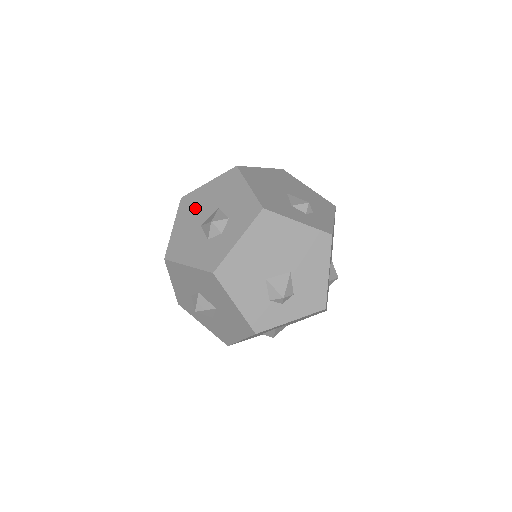
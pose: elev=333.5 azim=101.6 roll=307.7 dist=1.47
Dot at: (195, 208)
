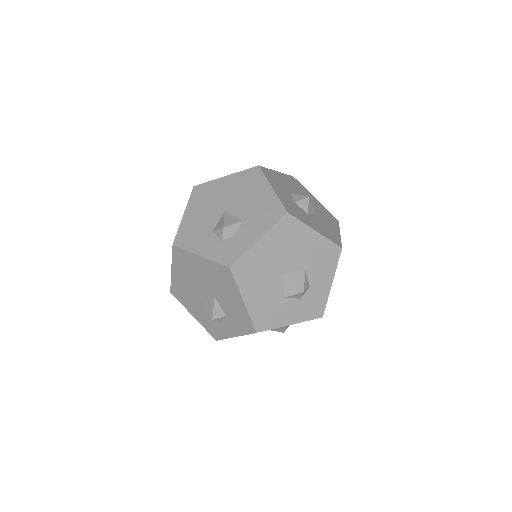
Dot at: occluded
